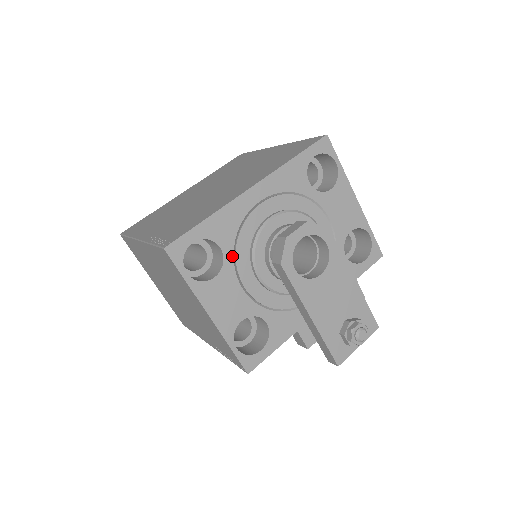
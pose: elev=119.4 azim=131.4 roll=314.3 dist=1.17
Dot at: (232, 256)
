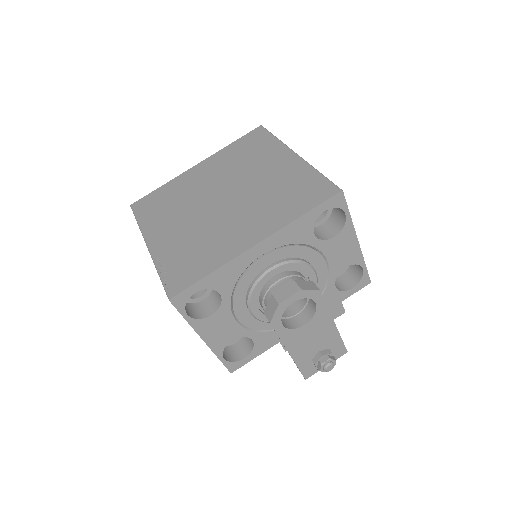
Dot at: (230, 298)
